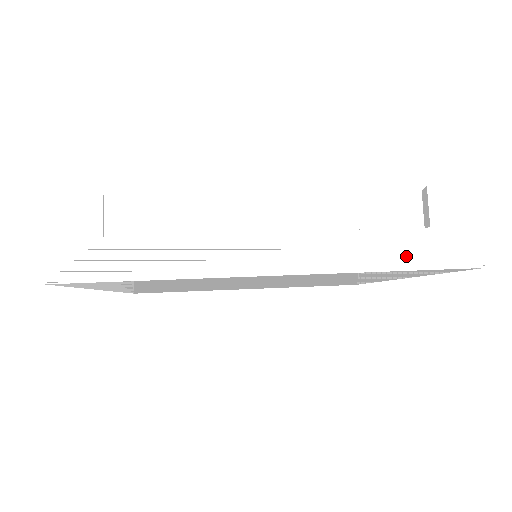
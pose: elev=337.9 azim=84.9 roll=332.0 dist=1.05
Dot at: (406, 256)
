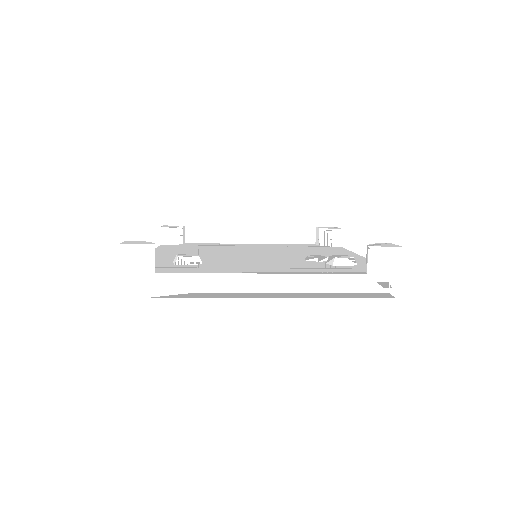
Dot at: (349, 292)
